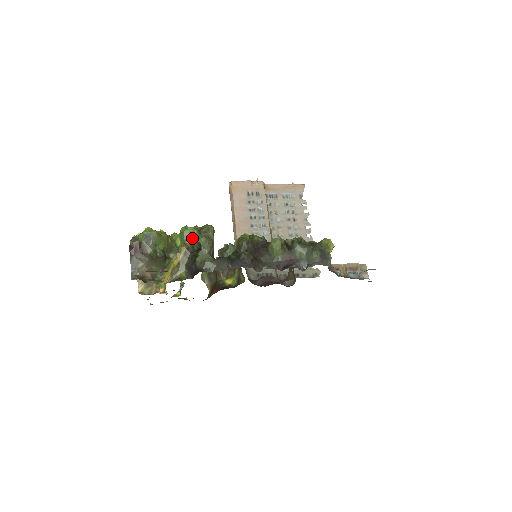
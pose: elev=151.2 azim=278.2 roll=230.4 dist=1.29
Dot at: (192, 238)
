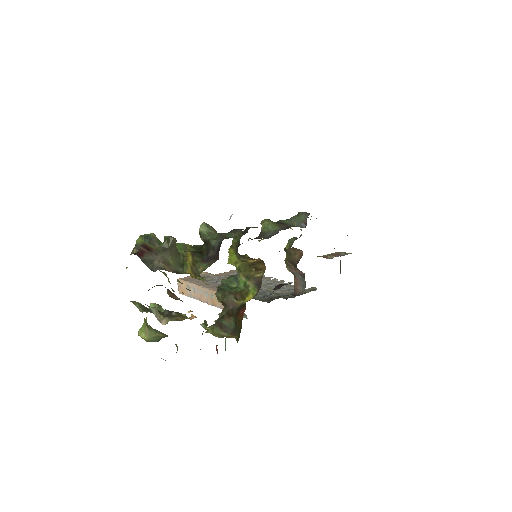
Dot at: (189, 248)
